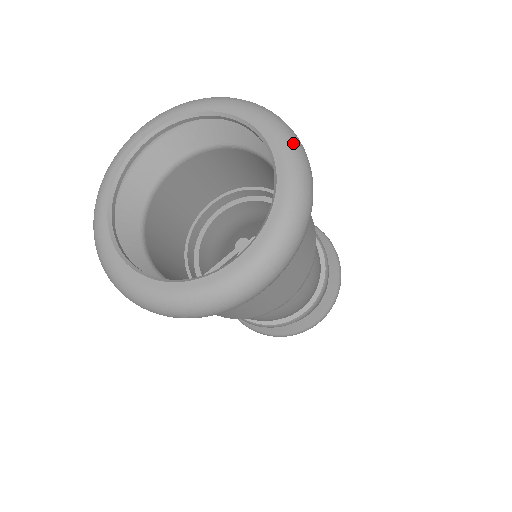
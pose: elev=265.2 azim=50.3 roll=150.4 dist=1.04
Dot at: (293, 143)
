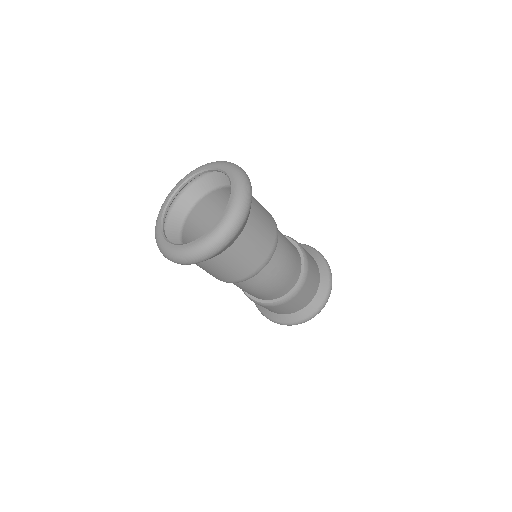
Dot at: (240, 174)
